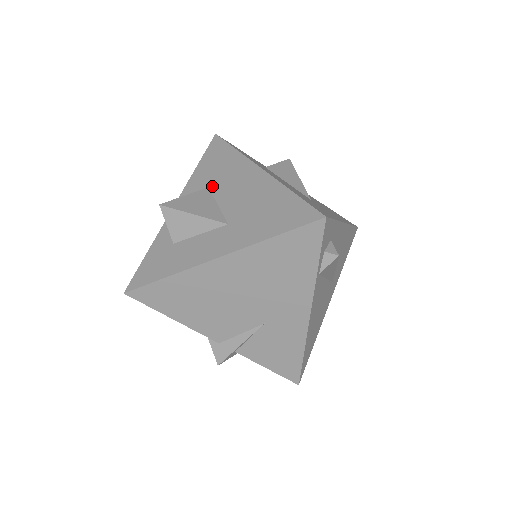
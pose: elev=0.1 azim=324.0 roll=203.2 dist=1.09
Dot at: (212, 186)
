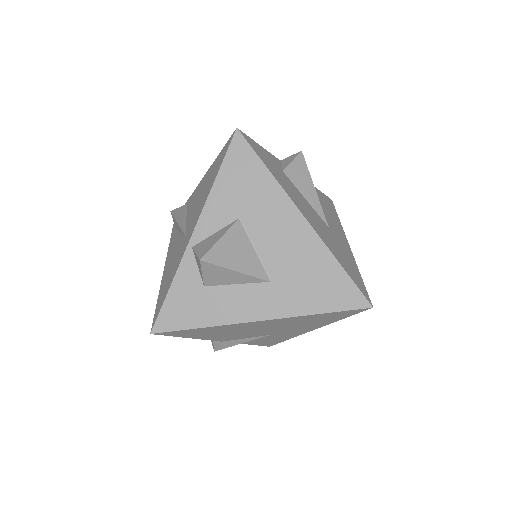
Dot at: (244, 219)
